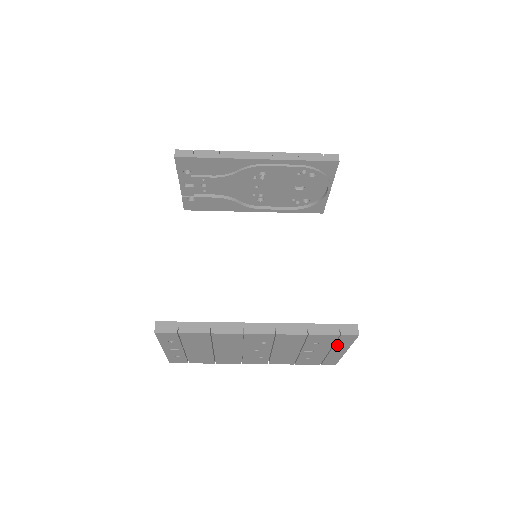
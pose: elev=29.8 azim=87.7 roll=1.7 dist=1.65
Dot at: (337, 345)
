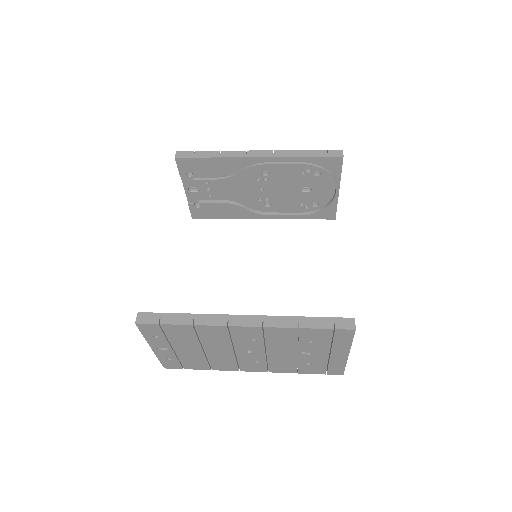
Dot at: (335, 344)
